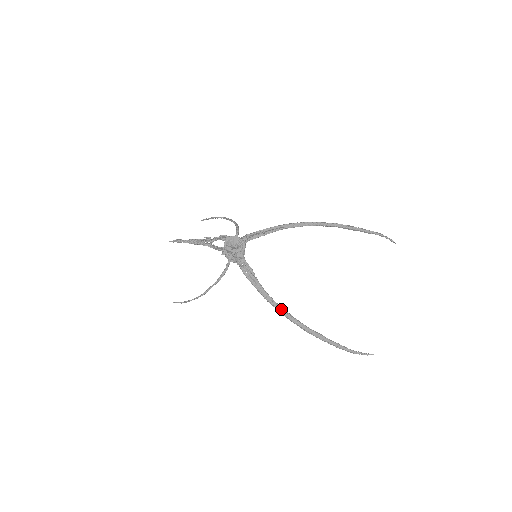
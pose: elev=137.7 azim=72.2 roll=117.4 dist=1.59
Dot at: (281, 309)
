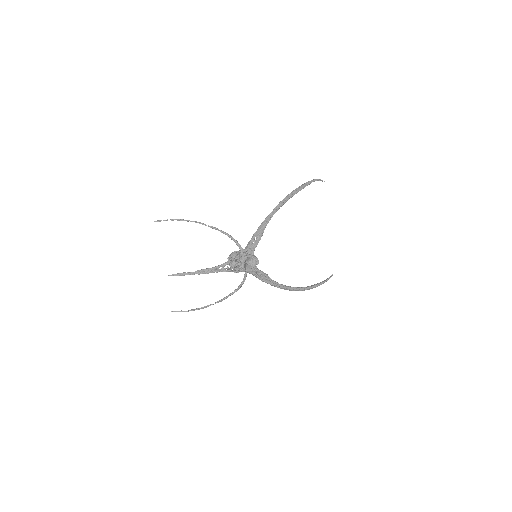
Dot at: (290, 288)
